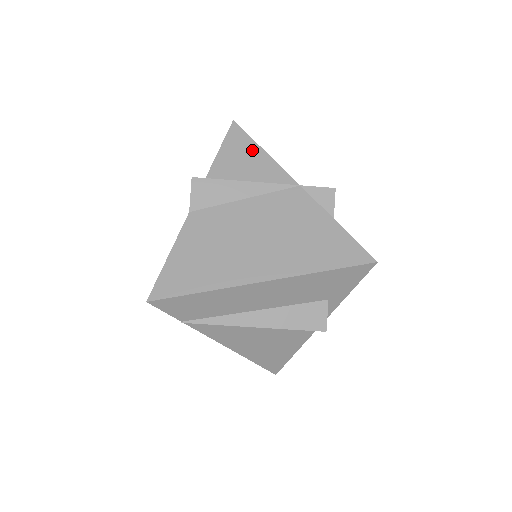
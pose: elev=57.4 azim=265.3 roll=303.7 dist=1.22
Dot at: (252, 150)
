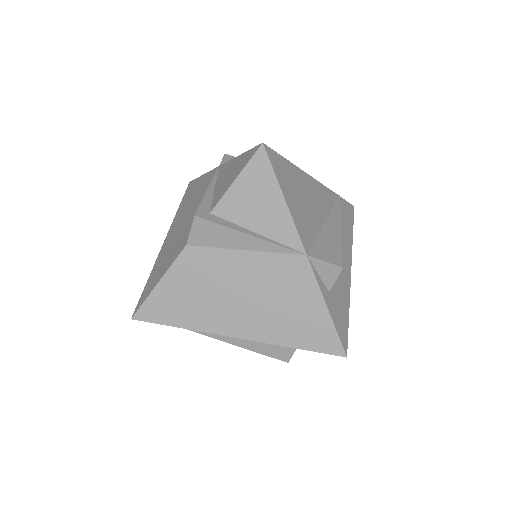
Dot at: (271, 193)
